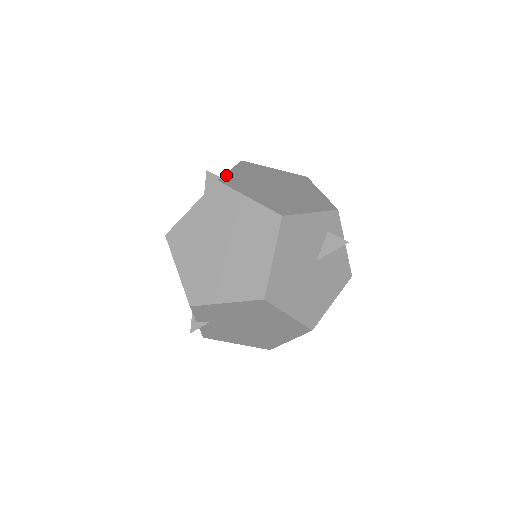
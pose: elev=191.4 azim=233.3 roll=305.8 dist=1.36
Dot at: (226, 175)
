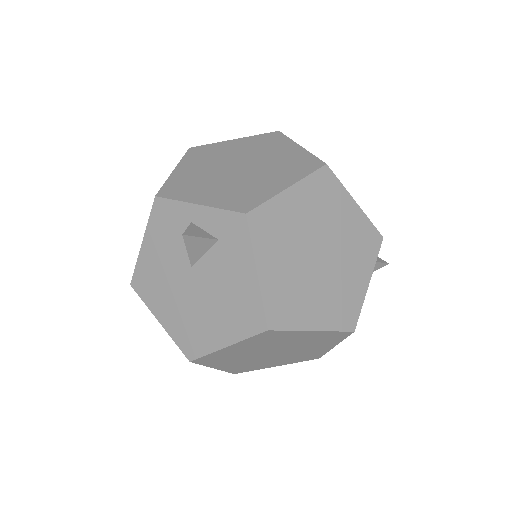
Dot at: (265, 301)
